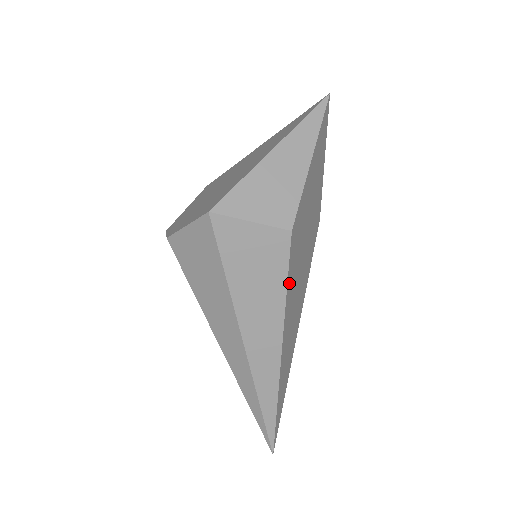
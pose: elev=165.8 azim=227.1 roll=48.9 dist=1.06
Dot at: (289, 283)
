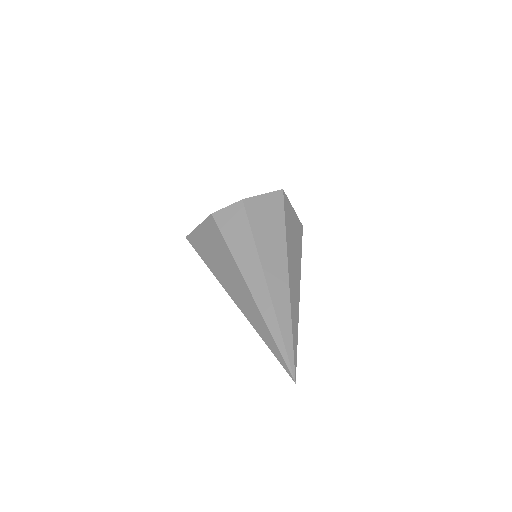
Dot at: occluded
